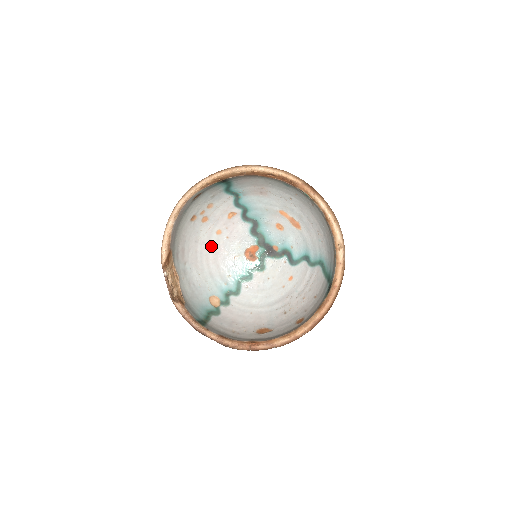
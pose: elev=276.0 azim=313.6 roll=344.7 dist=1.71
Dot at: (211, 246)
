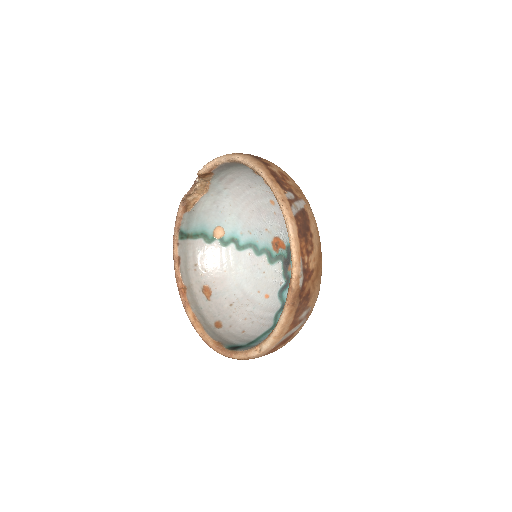
Dot at: (259, 201)
